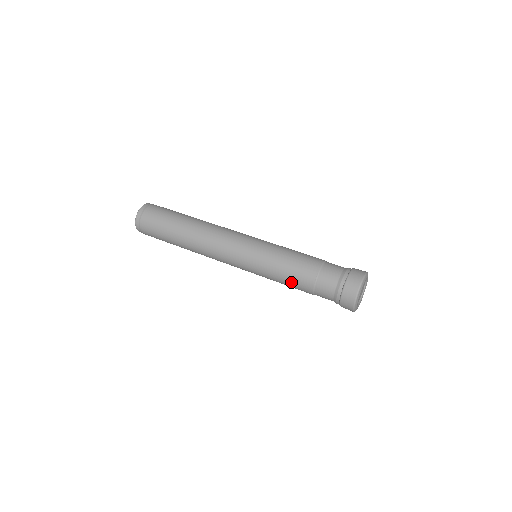
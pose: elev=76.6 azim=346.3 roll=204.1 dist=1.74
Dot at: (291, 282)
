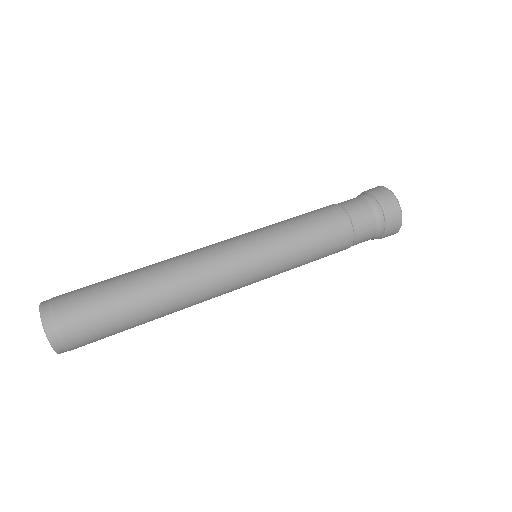
Dot at: (326, 242)
